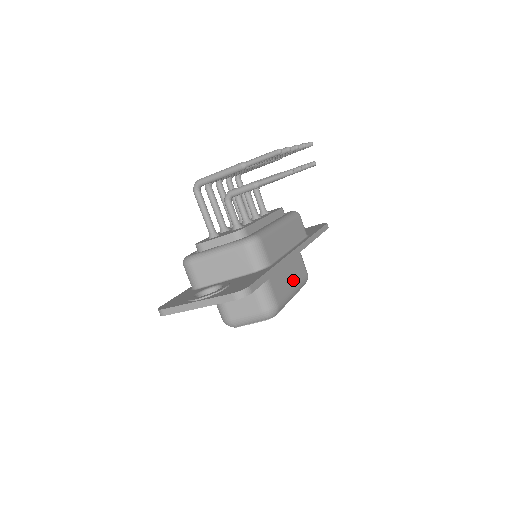
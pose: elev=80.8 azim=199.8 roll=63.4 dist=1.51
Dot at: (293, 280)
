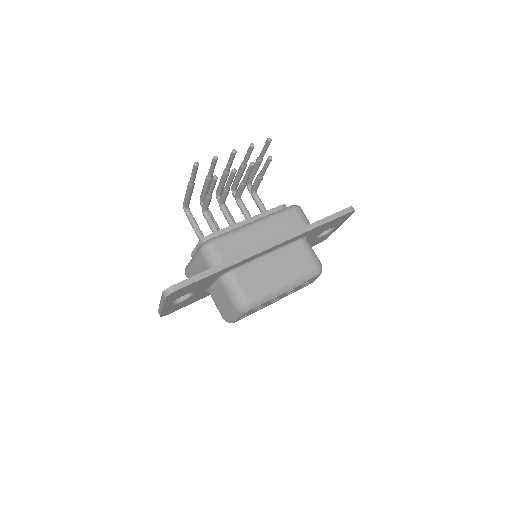
Dot at: (283, 273)
